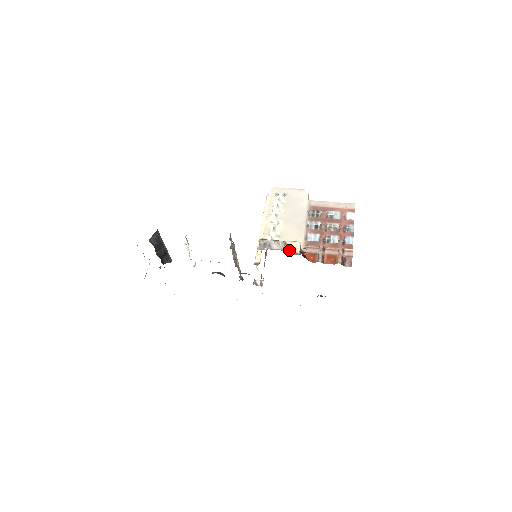
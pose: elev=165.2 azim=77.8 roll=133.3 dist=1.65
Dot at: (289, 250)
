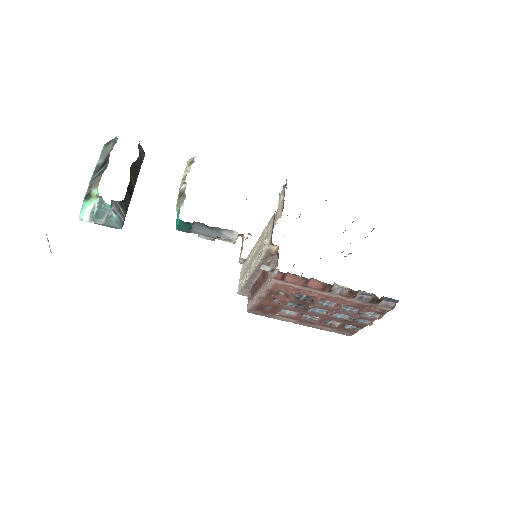
Dot at: occluded
